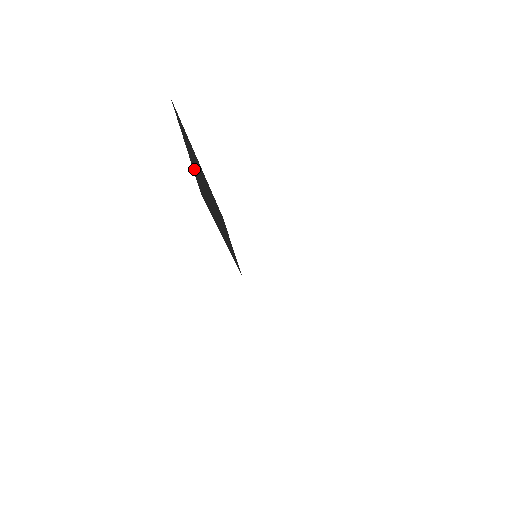
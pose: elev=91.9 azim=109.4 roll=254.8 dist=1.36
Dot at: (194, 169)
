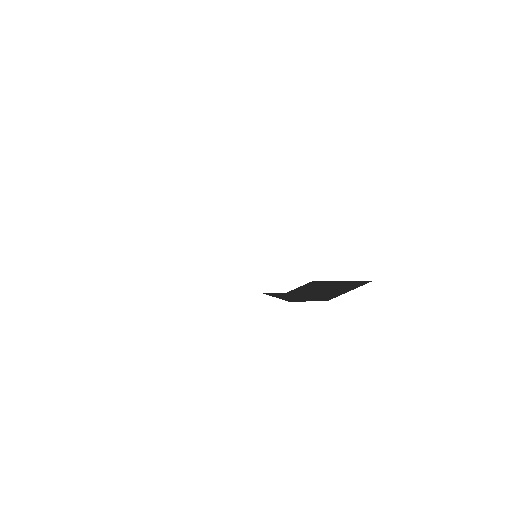
Dot at: occluded
